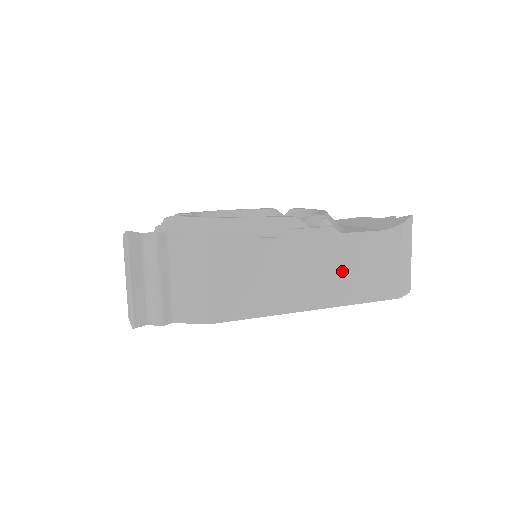
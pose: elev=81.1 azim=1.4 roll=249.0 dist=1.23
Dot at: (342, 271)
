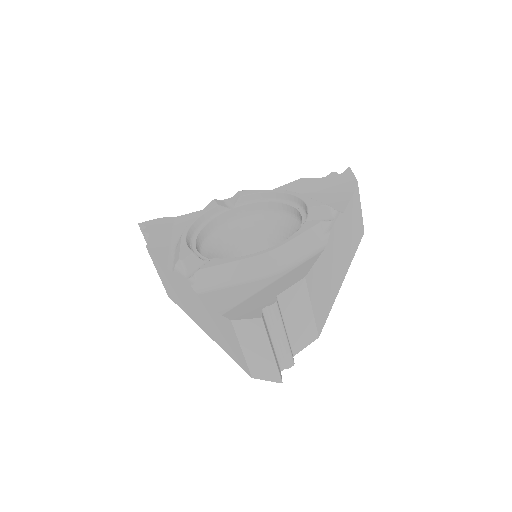
Dot at: (348, 239)
